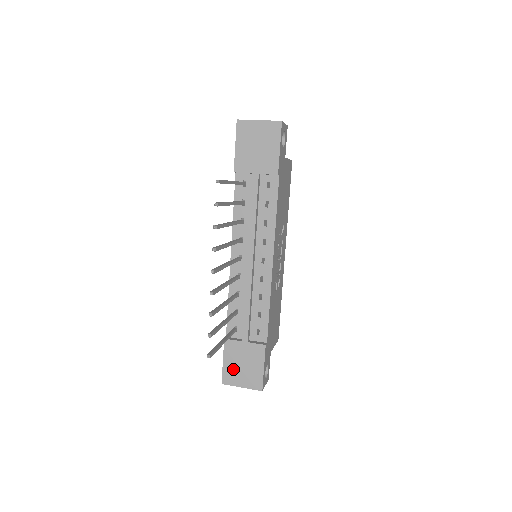
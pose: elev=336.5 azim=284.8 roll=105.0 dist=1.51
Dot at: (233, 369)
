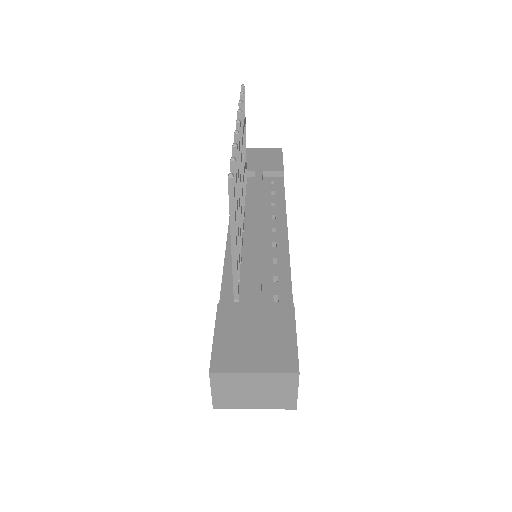
Dot at: (235, 344)
